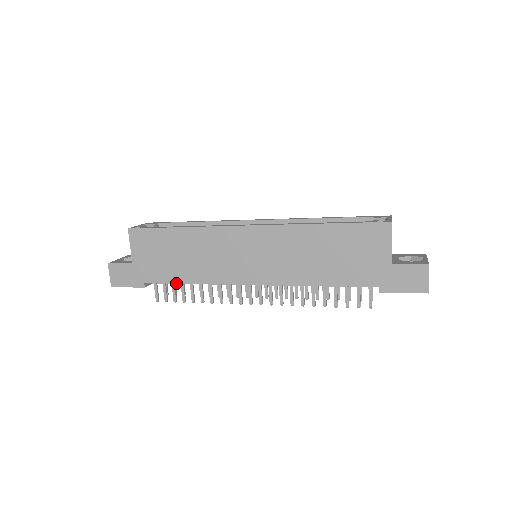
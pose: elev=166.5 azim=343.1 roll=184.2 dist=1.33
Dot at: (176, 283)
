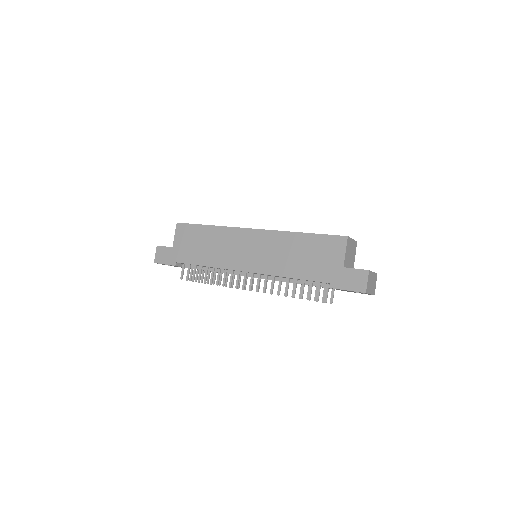
Dot at: (198, 269)
